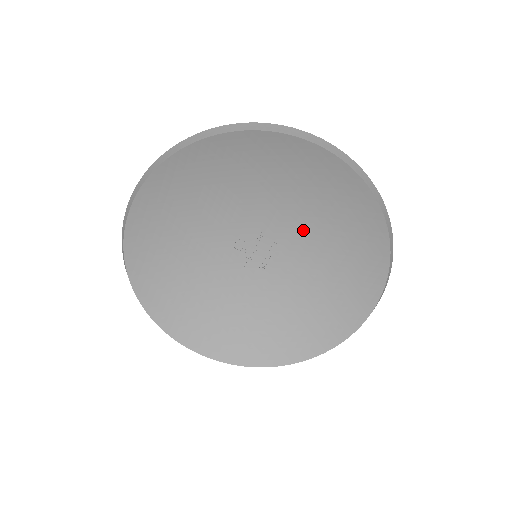
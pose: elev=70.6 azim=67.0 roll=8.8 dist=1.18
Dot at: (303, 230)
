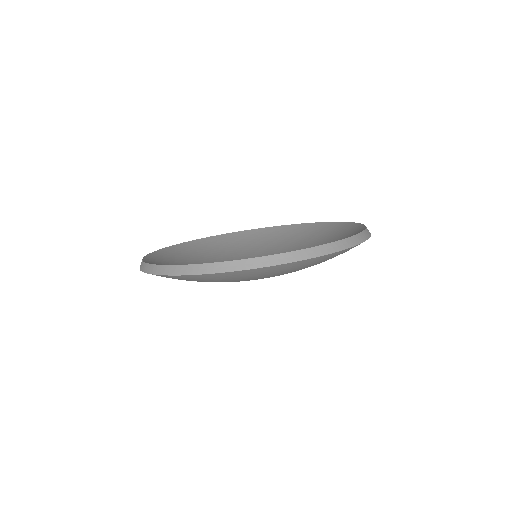
Dot at: (276, 252)
